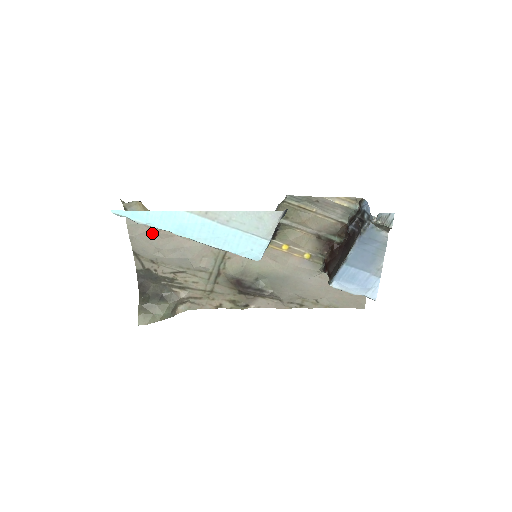
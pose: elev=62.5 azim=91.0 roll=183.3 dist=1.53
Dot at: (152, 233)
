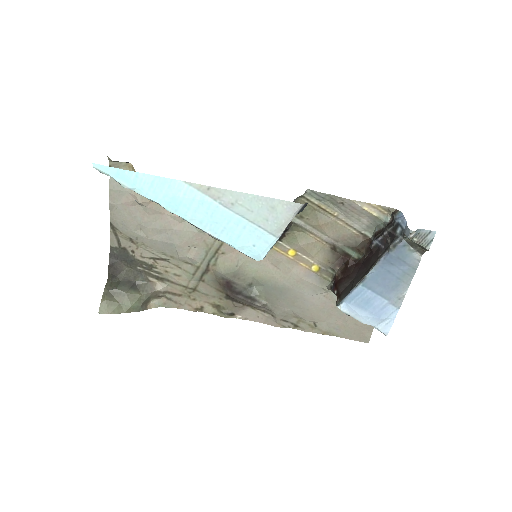
Dot at: (138, 205)
